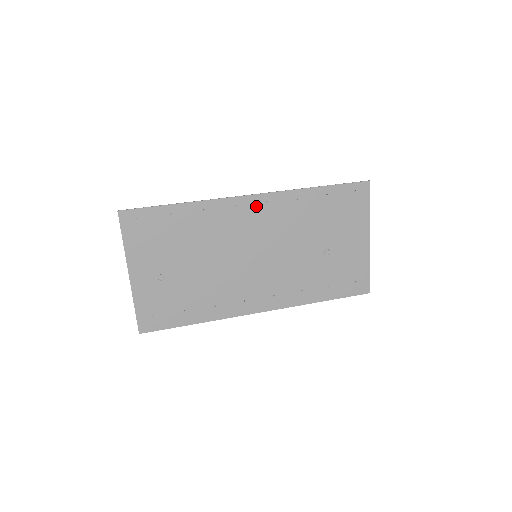
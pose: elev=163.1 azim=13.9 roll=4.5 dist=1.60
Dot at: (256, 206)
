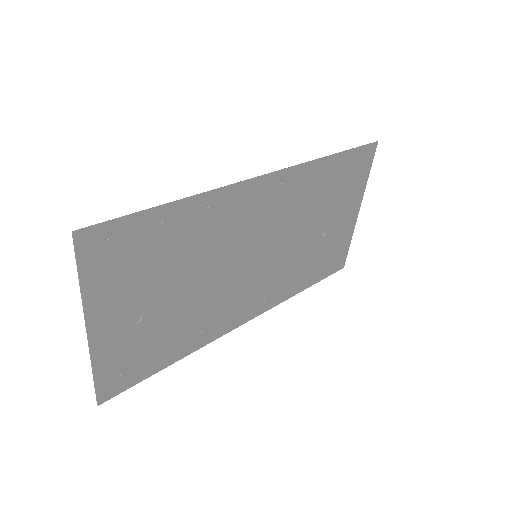
Dot at: (269, 190)
